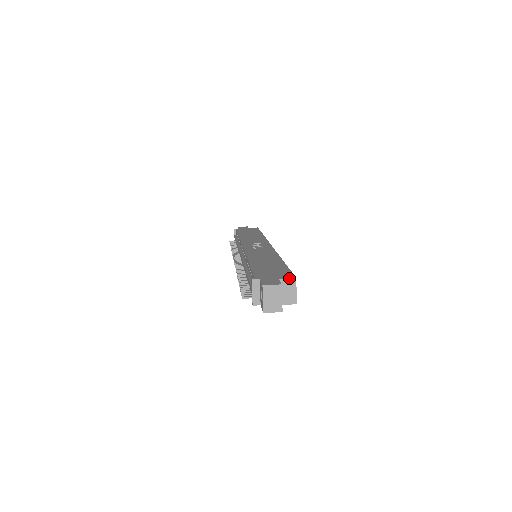
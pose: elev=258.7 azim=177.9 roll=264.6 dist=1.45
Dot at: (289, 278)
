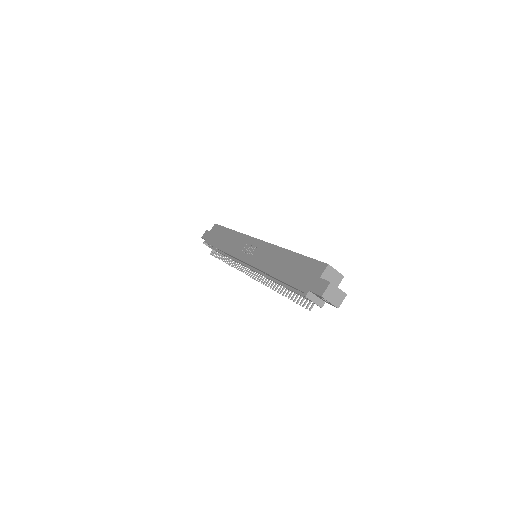
Dot at: (325, 270)
